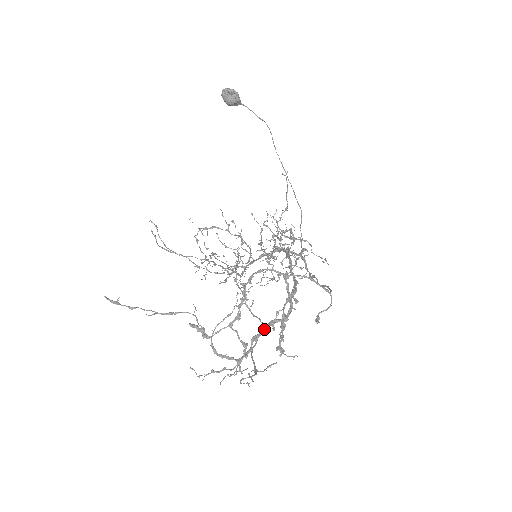
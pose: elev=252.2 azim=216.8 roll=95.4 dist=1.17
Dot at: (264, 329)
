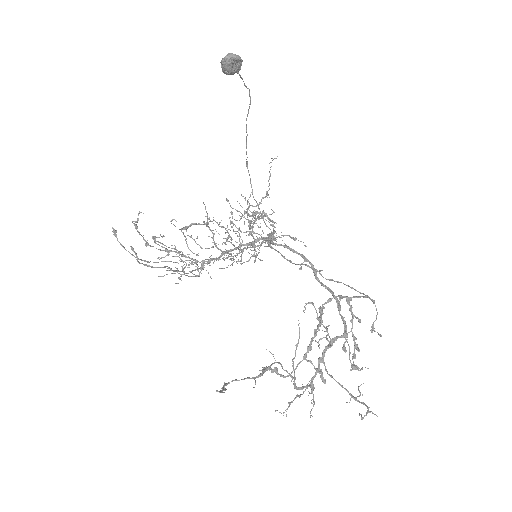
Dot at: occluded
